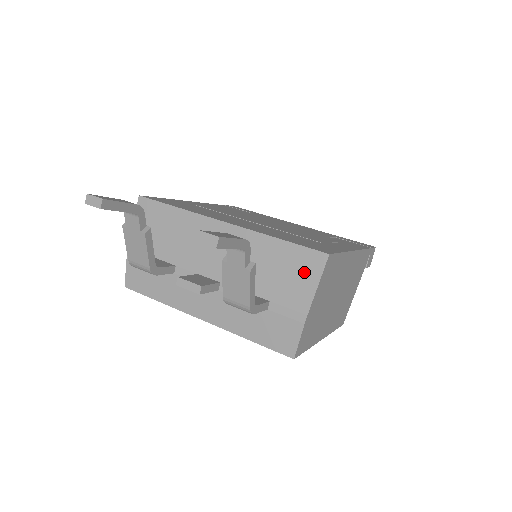
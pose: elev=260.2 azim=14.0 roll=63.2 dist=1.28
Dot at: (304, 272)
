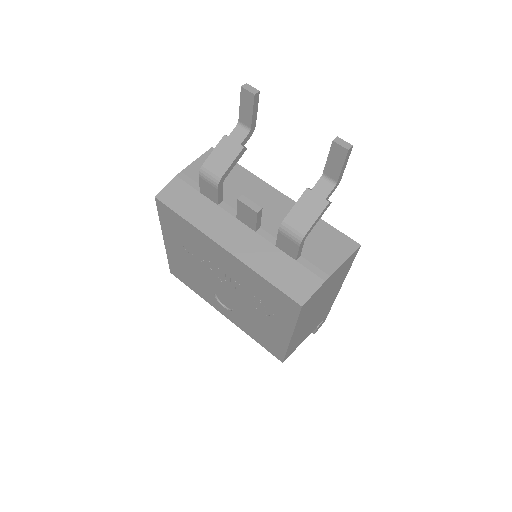
Dot at: (337, 248)
